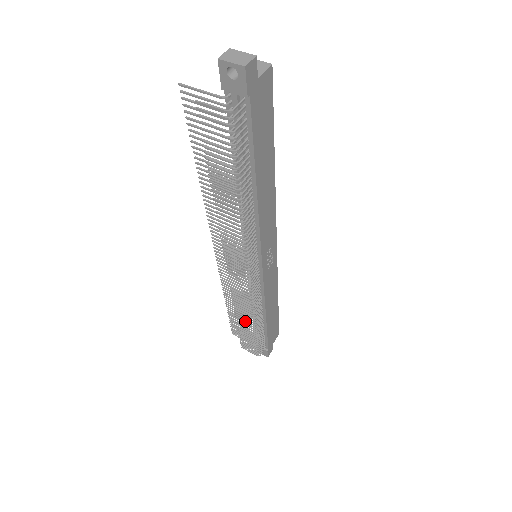
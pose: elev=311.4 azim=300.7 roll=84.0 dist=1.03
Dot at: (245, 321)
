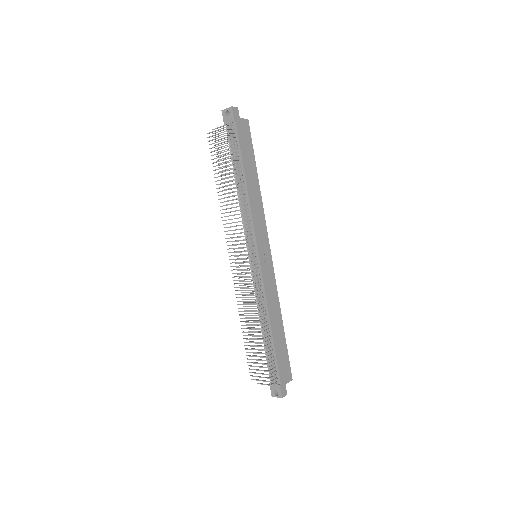
Dot at: (254, 328)
